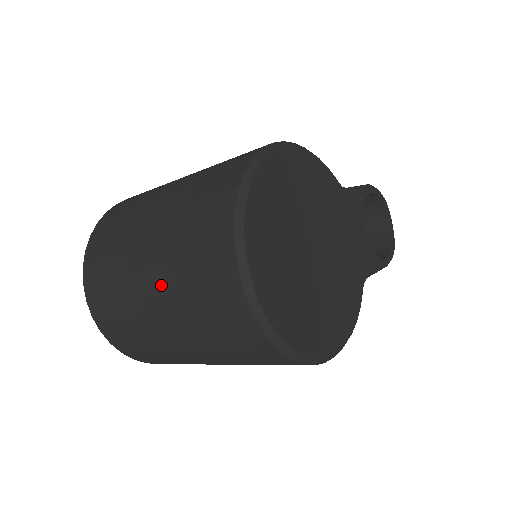
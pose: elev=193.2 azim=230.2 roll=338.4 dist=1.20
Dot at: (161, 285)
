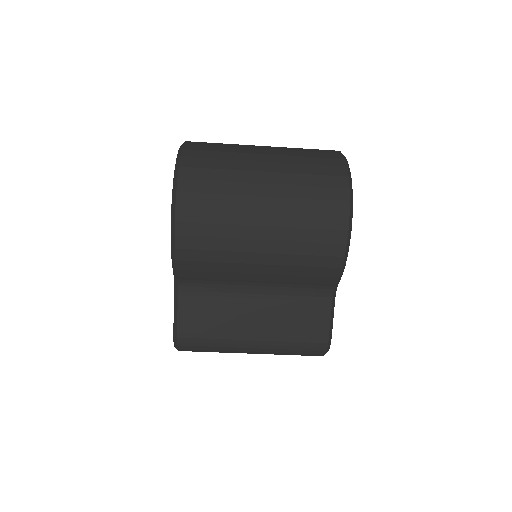
Dot at: occluded
